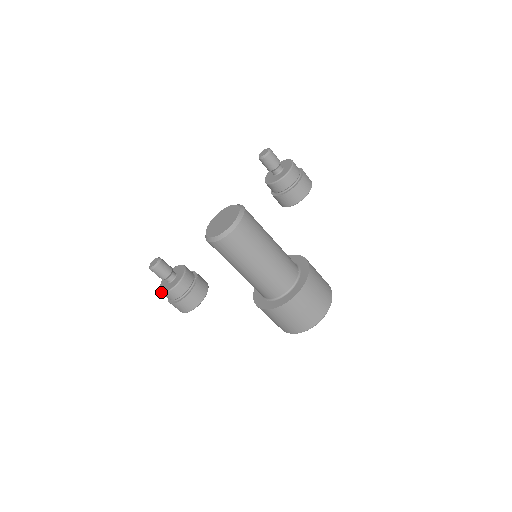
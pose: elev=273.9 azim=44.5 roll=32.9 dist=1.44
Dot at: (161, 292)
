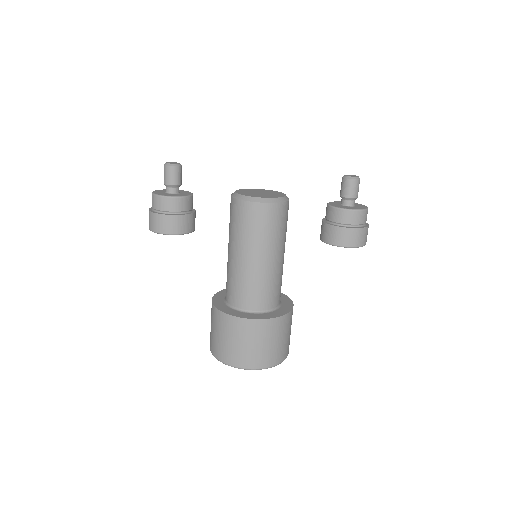
Dot at: (152, 192)
